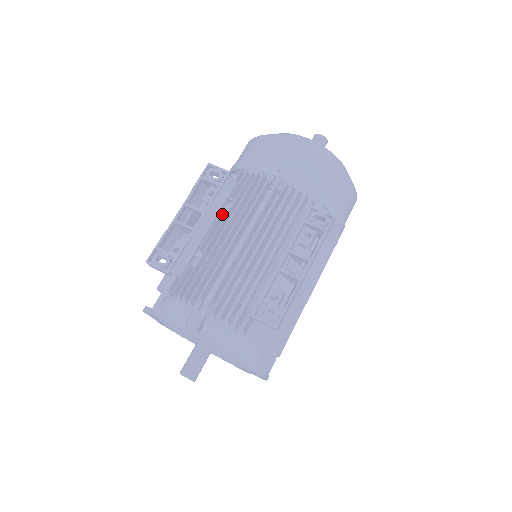
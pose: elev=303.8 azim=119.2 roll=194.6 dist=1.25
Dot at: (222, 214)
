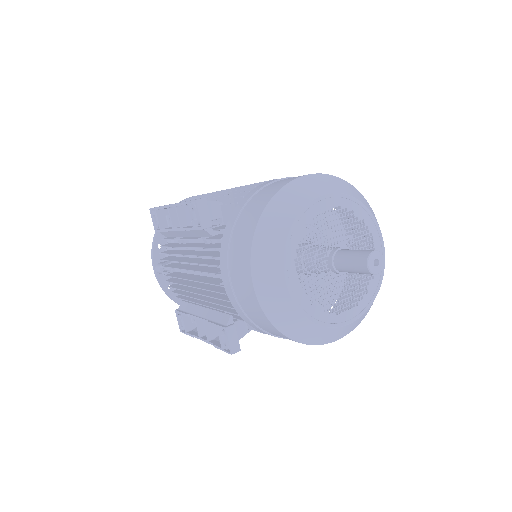
Dot at: occluded
